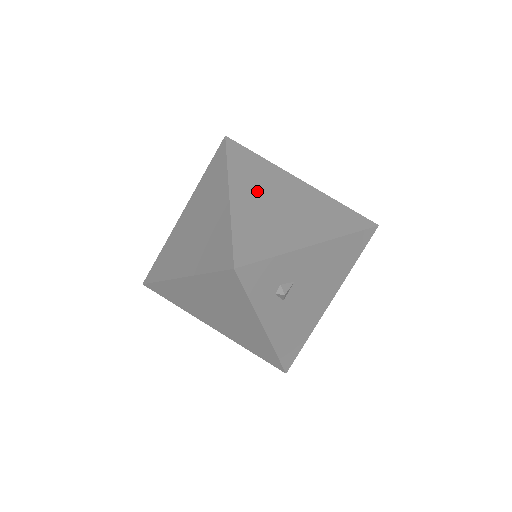
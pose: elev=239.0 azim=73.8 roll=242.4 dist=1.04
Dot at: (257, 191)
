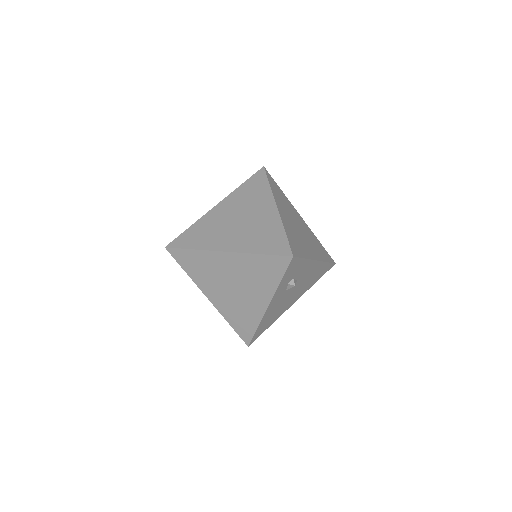
Dot at: (287, 213)
